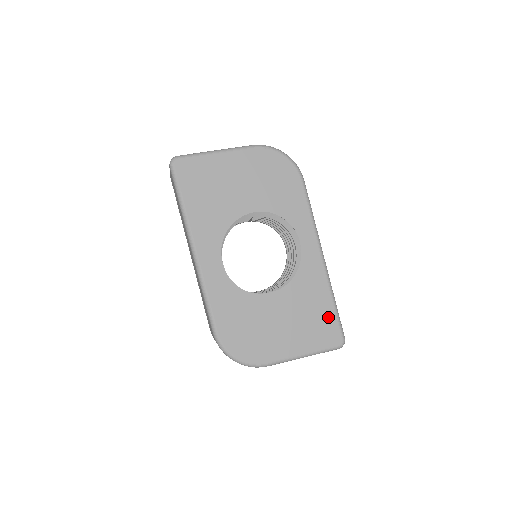
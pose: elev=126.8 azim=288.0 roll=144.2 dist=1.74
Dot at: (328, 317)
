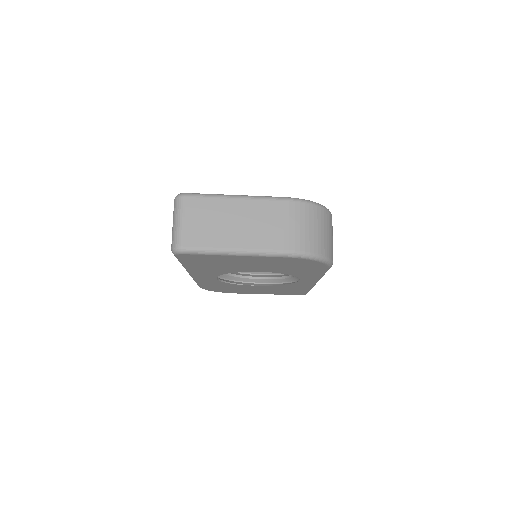
Dot at: occluded
